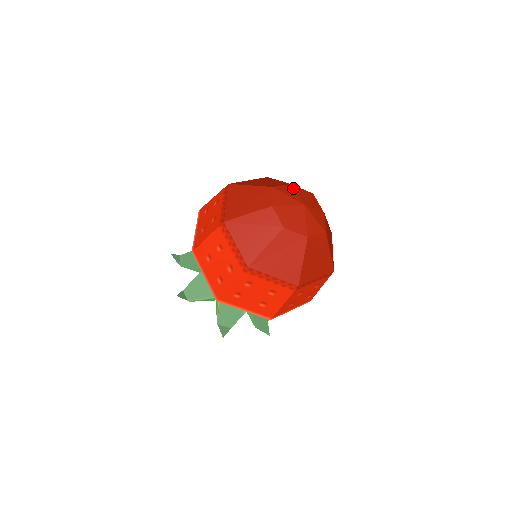
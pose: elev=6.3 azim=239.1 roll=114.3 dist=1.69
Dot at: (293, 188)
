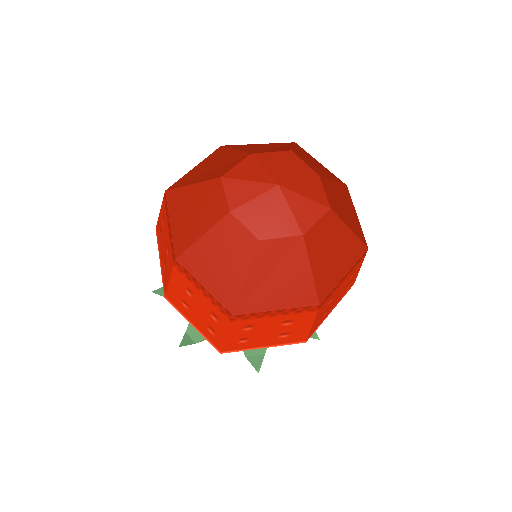
Dot at: (255, 160)
